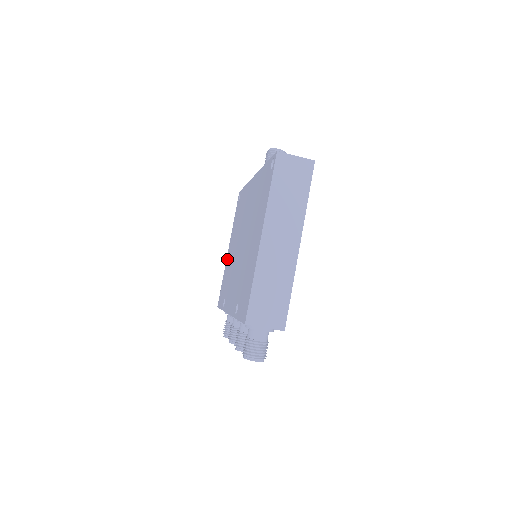
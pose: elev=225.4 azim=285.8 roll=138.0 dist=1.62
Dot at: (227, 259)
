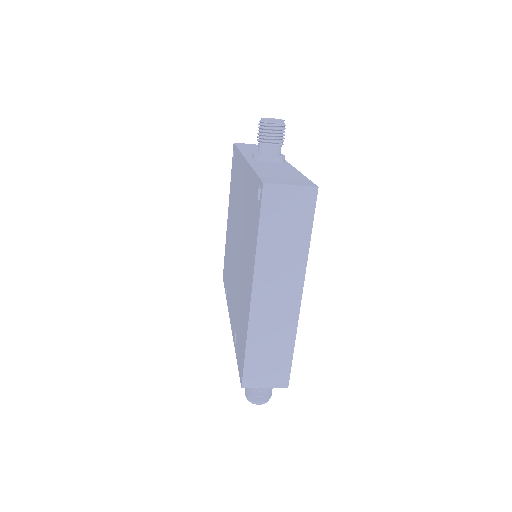
Dot at: (227, 229)
